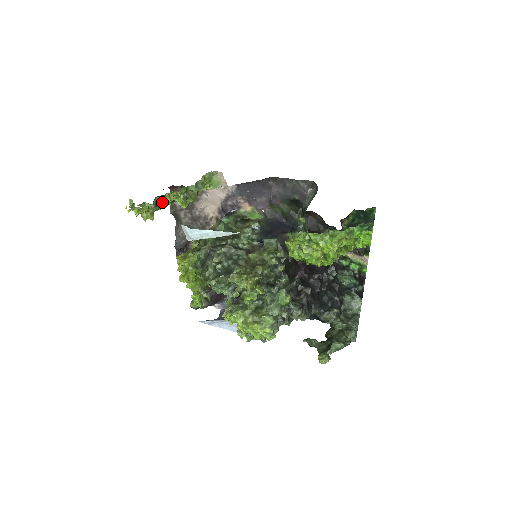
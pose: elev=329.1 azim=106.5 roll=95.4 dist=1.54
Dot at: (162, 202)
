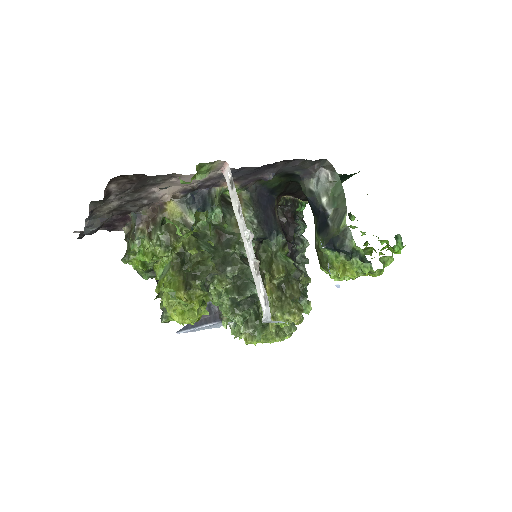
Dot at: (171, 251)
